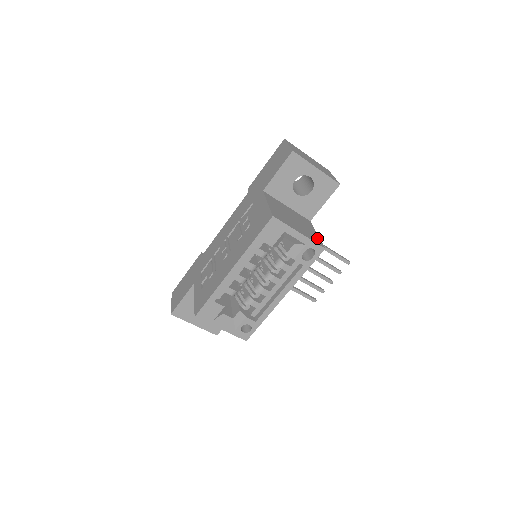
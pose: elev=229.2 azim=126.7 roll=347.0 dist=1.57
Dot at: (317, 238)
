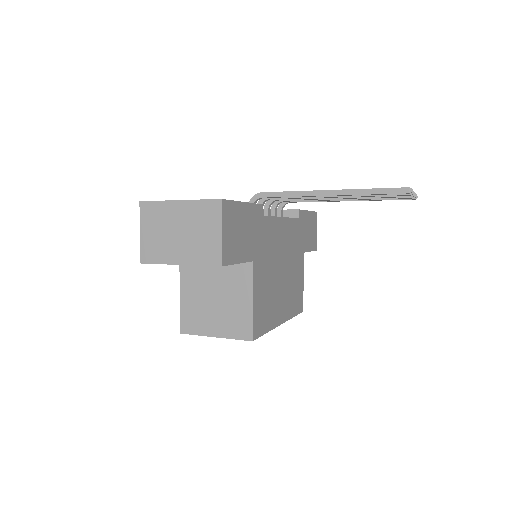
Dot at: (246, 320)
